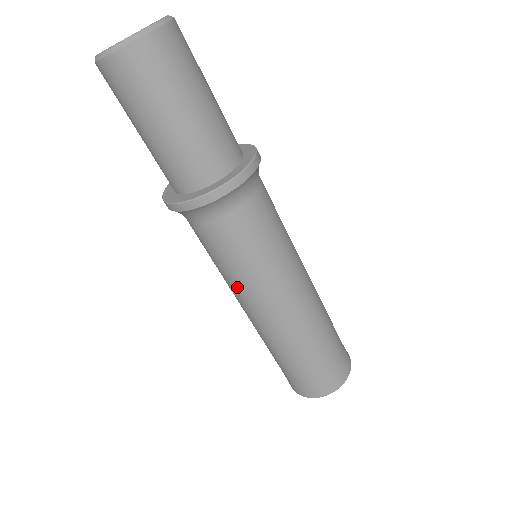
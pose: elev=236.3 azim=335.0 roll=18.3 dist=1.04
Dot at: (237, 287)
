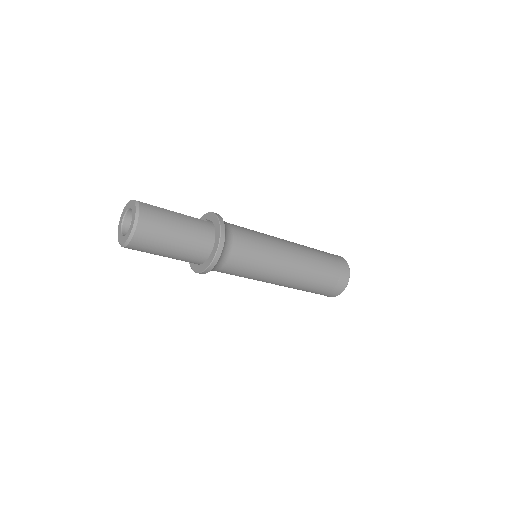
Dot at: occluded
